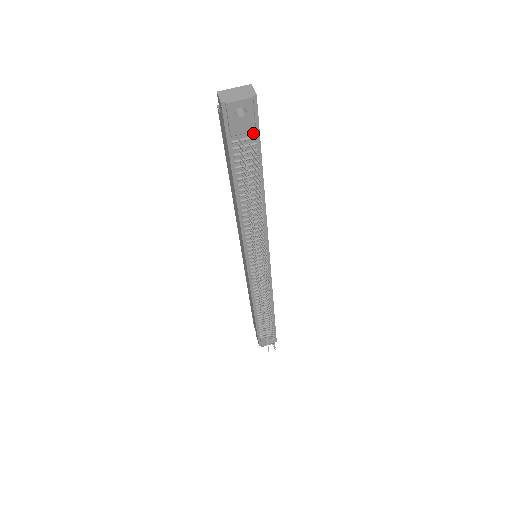
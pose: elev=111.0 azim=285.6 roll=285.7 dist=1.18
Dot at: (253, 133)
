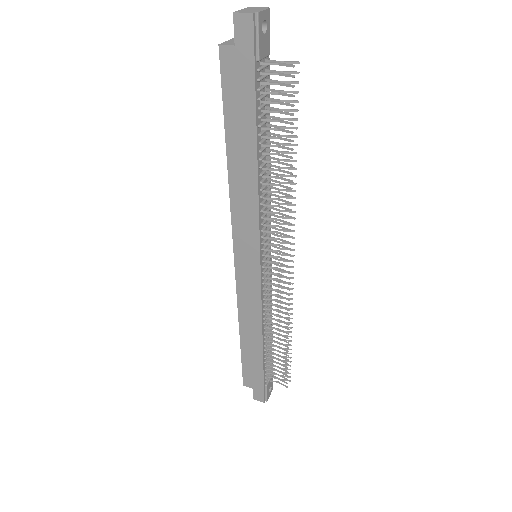
Dot at: (266, 60)
